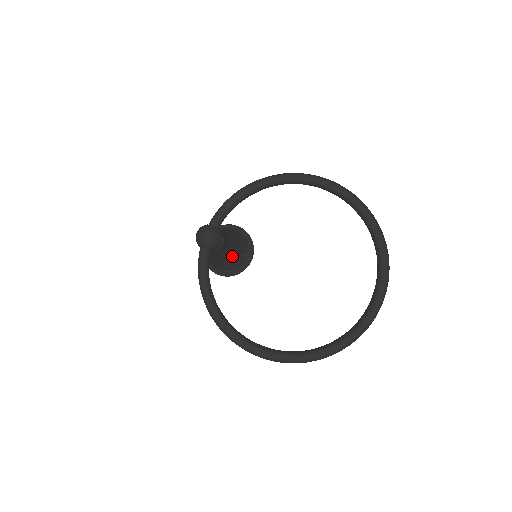
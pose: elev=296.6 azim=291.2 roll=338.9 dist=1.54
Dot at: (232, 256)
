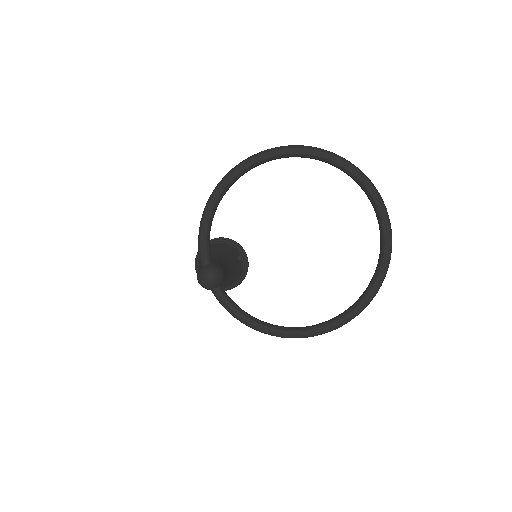
Dot at: (232, 268)
